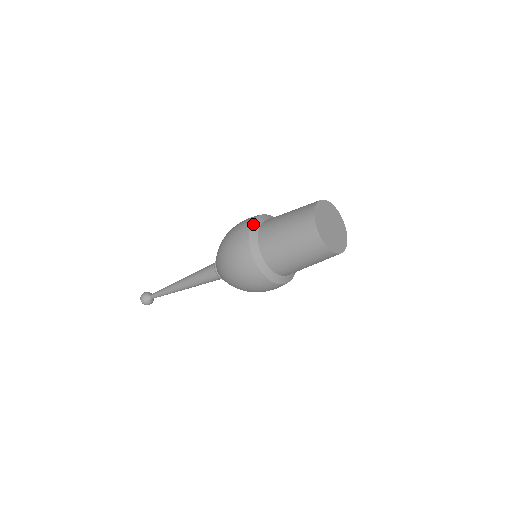
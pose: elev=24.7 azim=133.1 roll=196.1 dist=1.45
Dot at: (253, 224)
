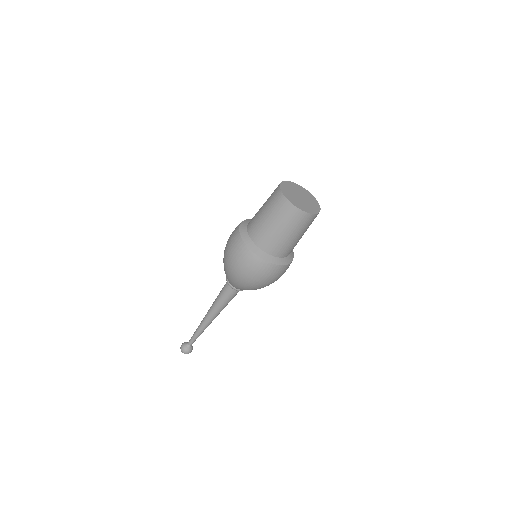
Dot at: (240, 228)
